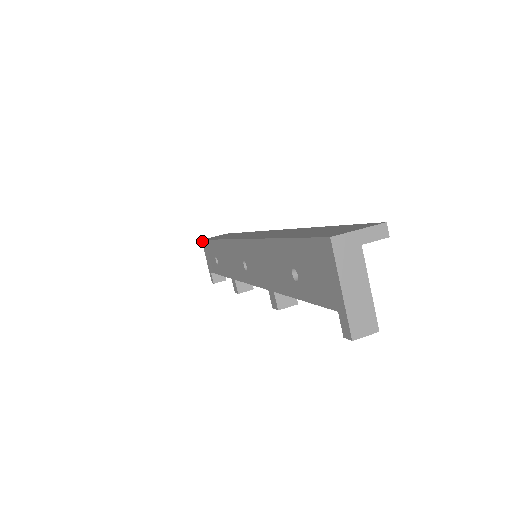
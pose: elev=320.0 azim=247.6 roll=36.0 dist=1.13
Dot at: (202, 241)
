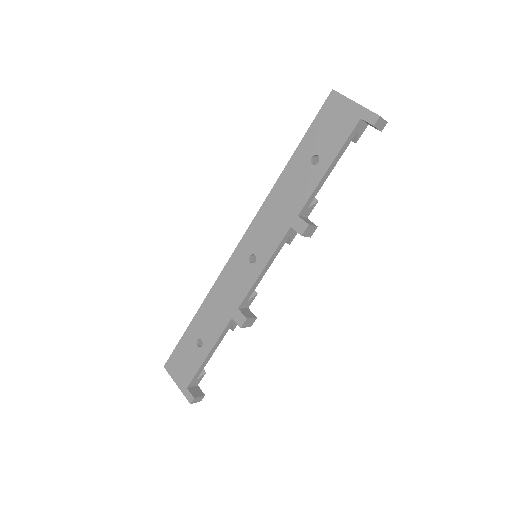
Dot at: (165, 365)
